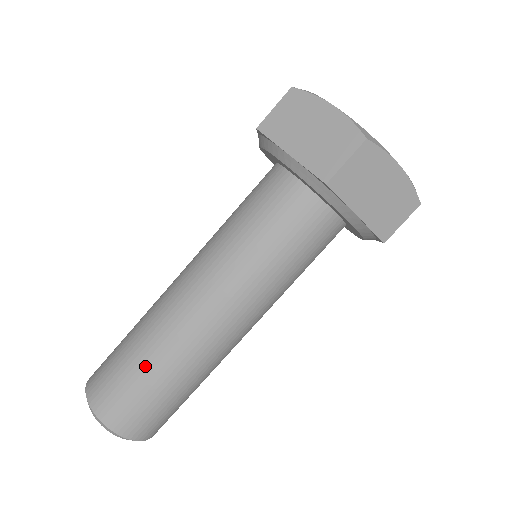
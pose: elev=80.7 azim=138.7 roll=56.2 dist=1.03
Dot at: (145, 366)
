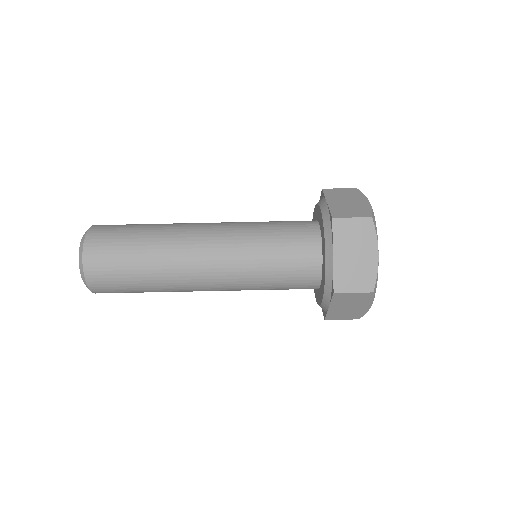
Dot at: (142, 234)
